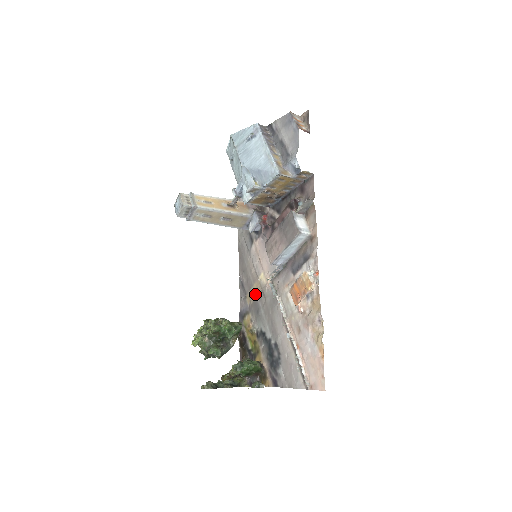
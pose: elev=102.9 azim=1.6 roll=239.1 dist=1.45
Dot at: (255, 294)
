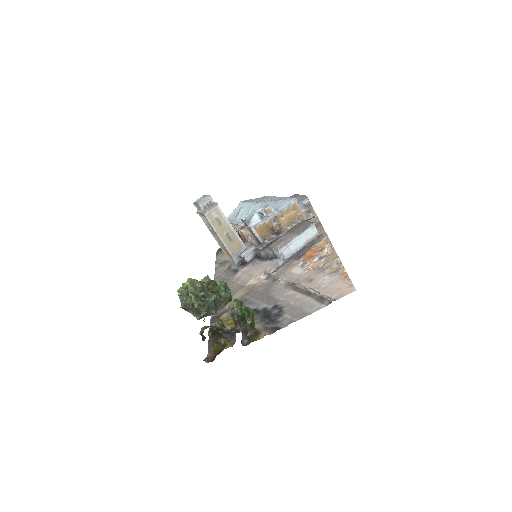
Dot at: (240, 295)
